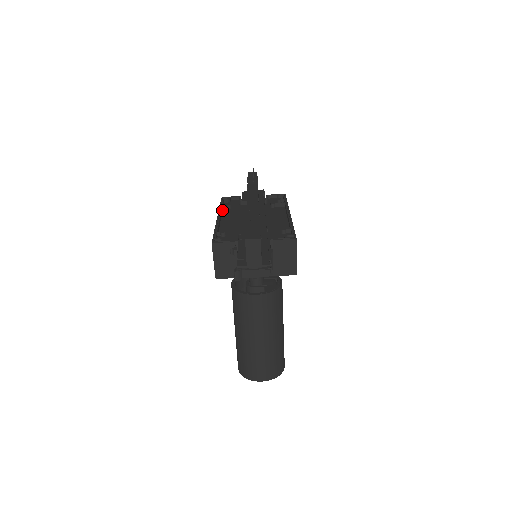
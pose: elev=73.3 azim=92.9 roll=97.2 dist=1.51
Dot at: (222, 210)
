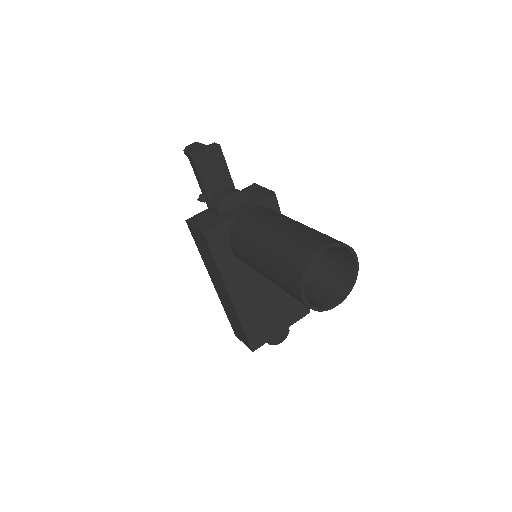
Dot at: occluded
